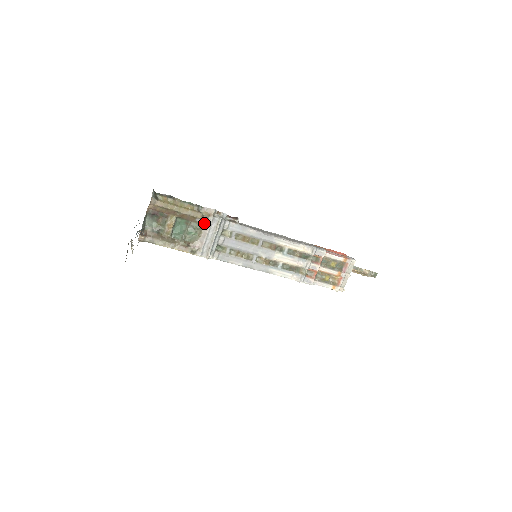
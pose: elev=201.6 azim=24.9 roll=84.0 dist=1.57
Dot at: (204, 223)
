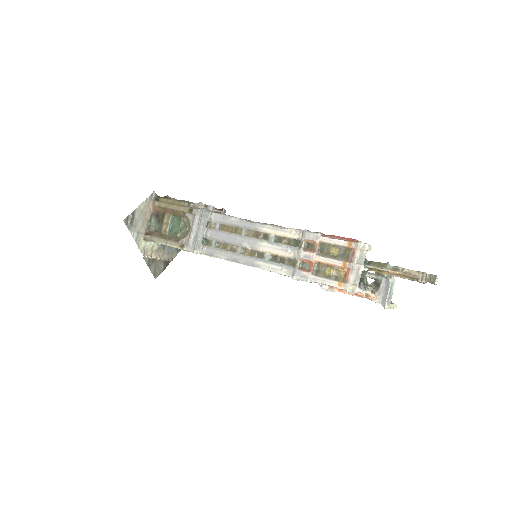
Dot at: (192, 217)
